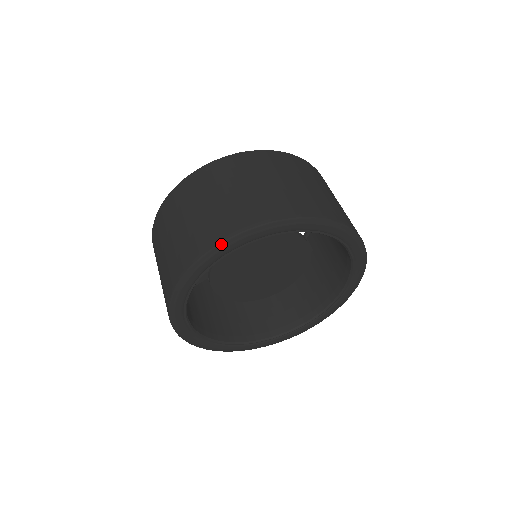
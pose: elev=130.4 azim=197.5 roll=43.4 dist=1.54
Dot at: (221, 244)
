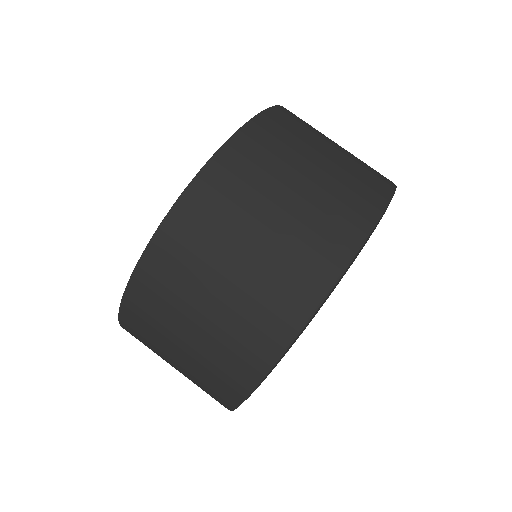
Dot at: (239, 405)
